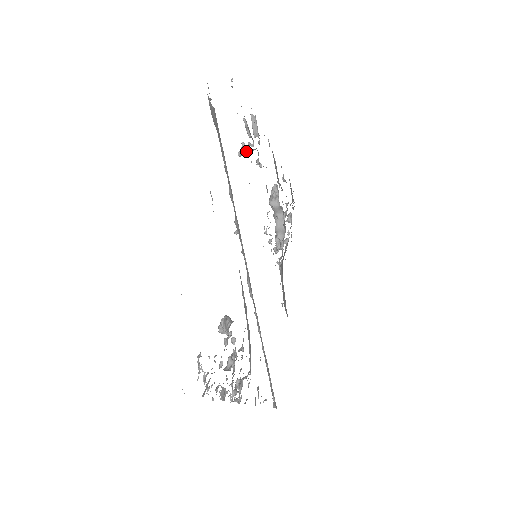
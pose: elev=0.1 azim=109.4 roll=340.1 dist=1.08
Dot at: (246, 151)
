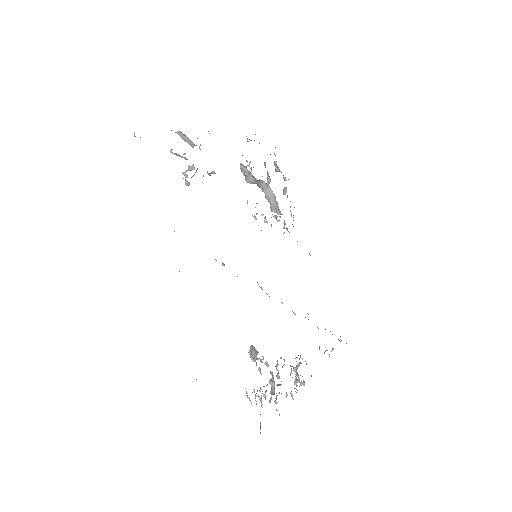
Dot at: (191, 177)
